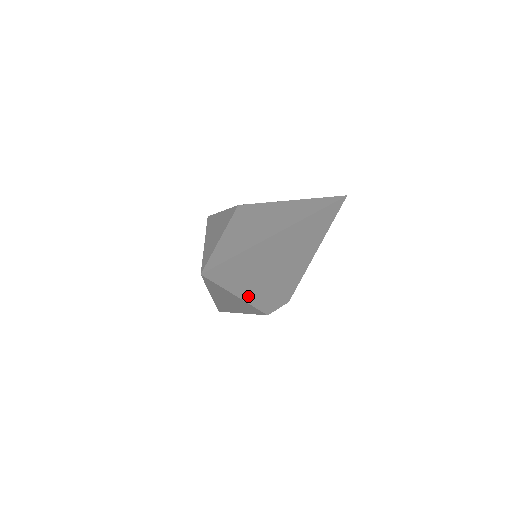
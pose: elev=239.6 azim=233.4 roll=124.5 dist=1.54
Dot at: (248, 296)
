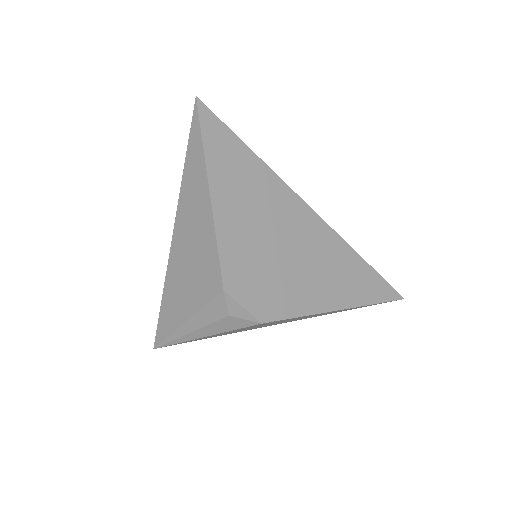
Dot at: (221, 214)
